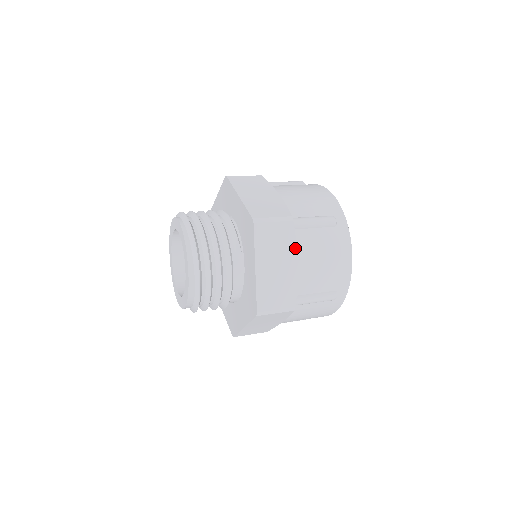
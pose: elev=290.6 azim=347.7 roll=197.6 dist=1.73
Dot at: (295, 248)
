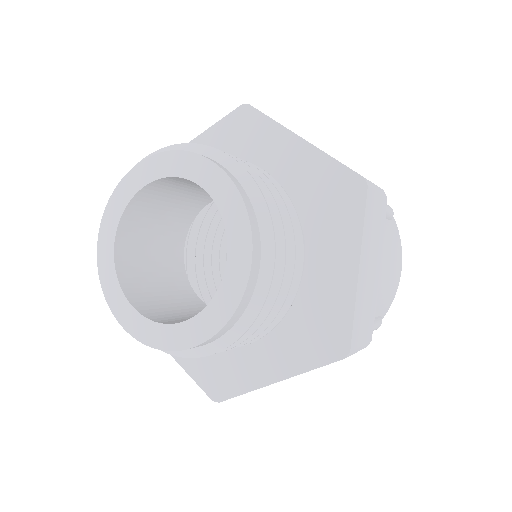
Dot at: occluded
